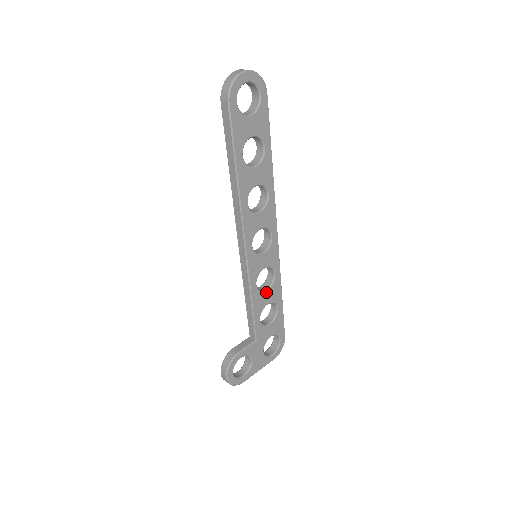
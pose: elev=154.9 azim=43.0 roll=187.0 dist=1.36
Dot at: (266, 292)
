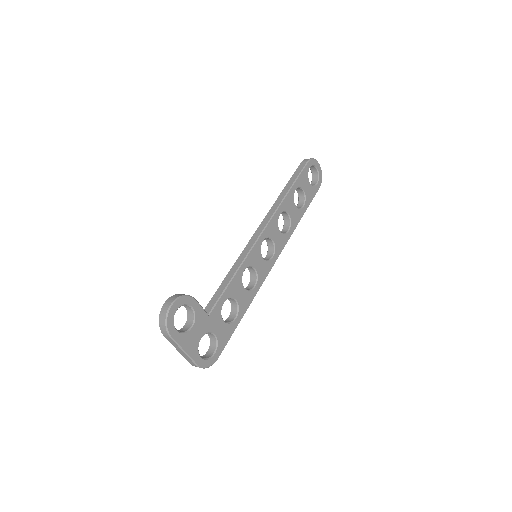
Dot at: (243, 288)
